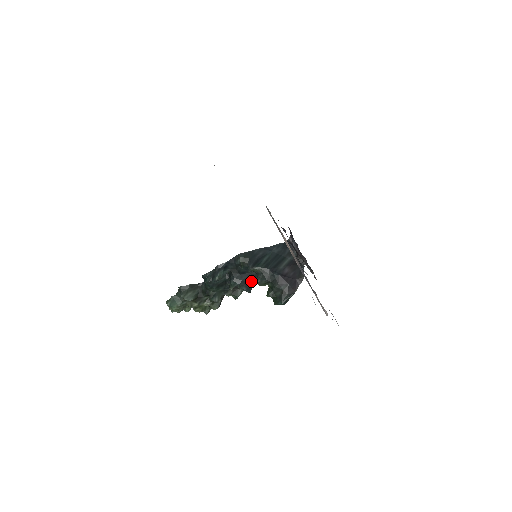
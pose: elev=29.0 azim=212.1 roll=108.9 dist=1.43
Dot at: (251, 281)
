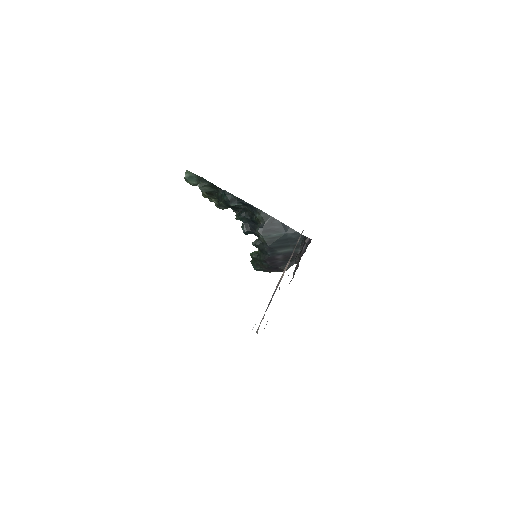
Dot at: (253, 231)
